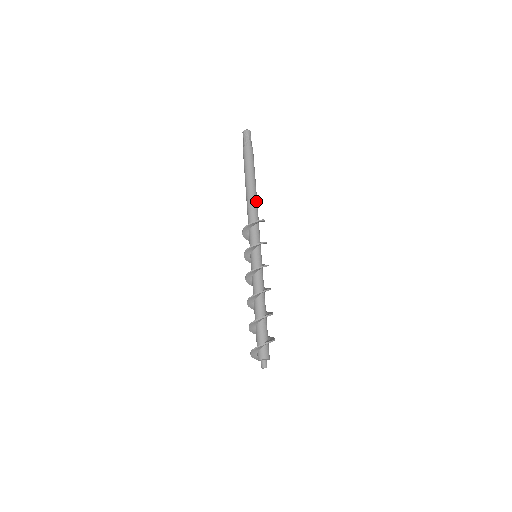
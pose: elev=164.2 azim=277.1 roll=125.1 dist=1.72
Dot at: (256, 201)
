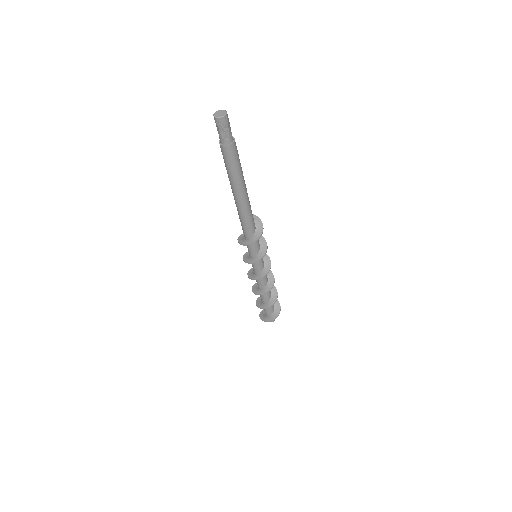
Dot at: (250, 209)
